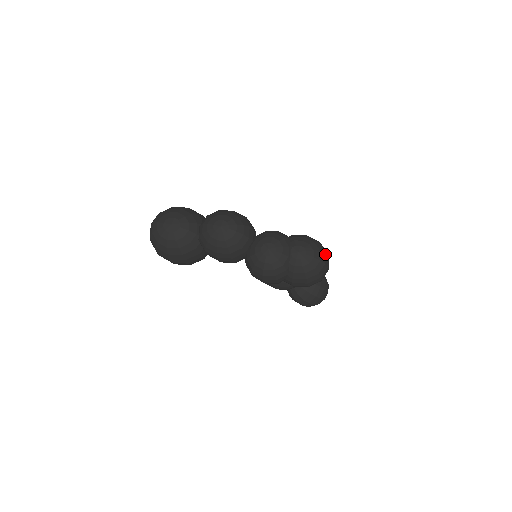
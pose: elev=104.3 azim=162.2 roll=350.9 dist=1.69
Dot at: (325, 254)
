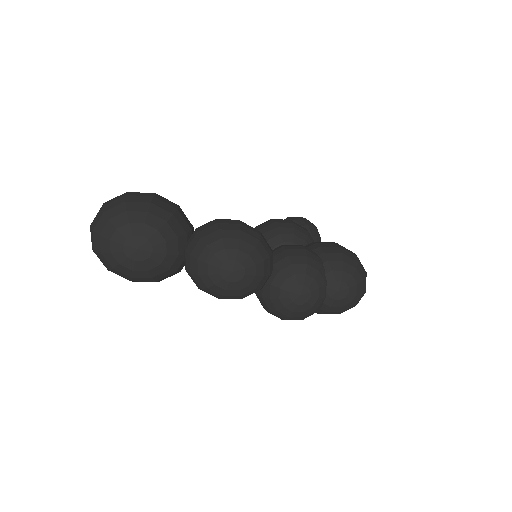
Dot at: occluded
